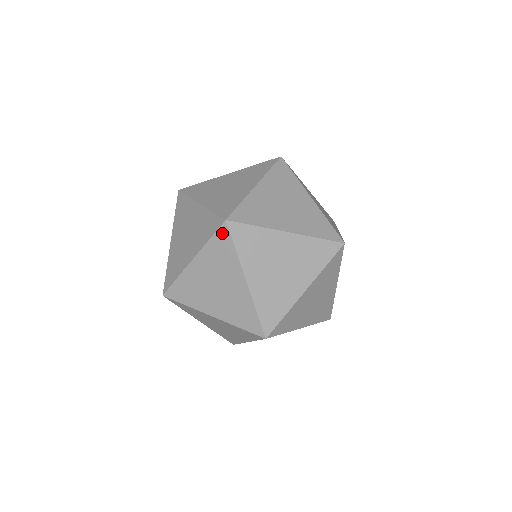
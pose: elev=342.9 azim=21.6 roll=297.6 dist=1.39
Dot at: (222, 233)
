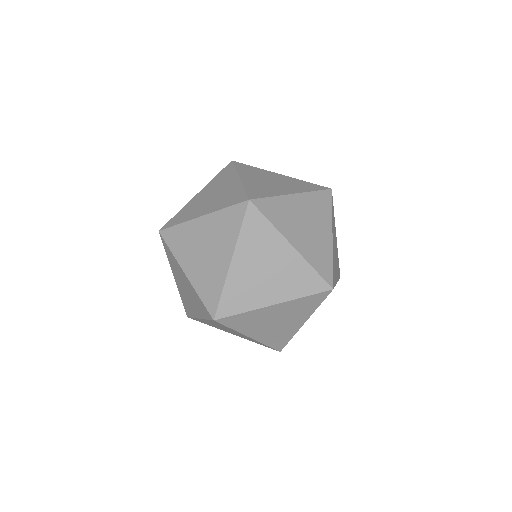
Dot at: (163, 243)
